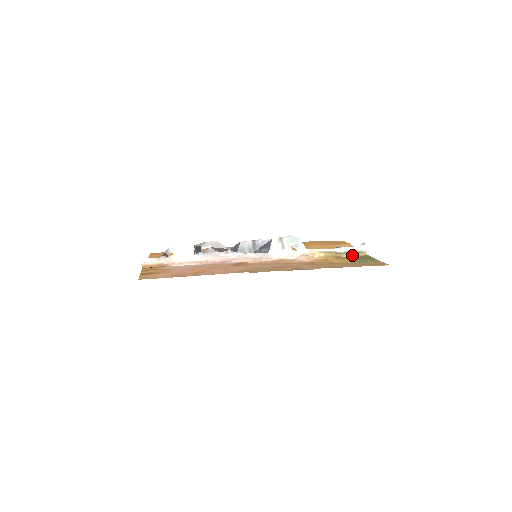
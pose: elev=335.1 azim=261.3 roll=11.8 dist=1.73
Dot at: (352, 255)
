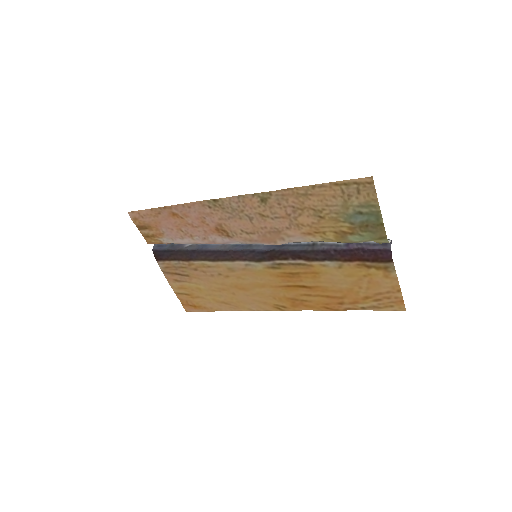
Dot at: (364, 240)
